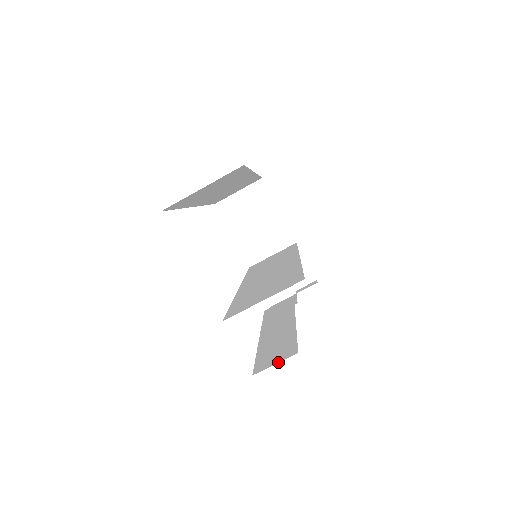
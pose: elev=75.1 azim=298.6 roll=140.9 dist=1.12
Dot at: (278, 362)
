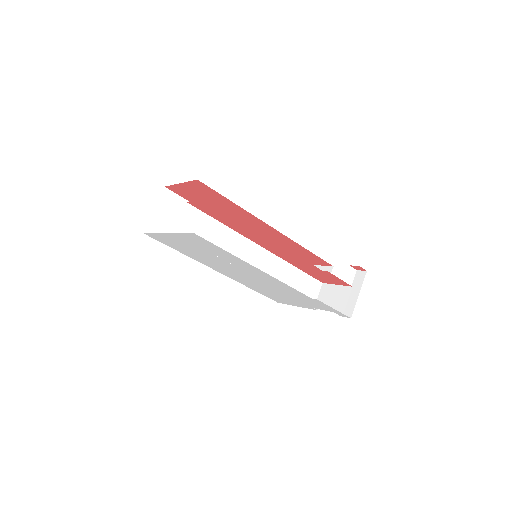
Dot at: occluded
